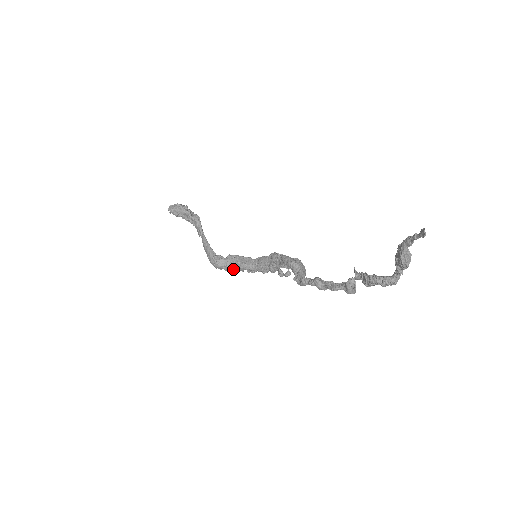
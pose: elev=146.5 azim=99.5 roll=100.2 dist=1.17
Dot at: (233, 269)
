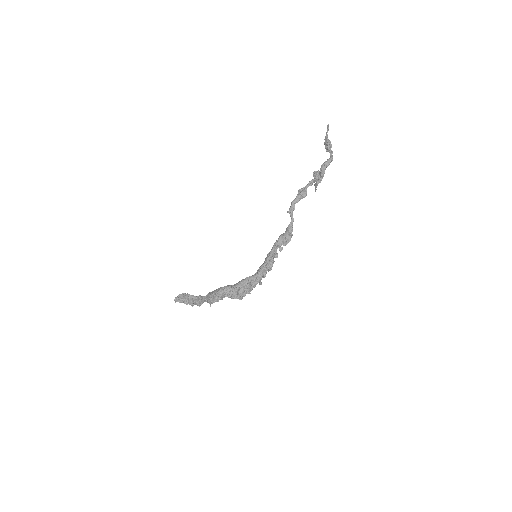
Dot at: (237, 295)
